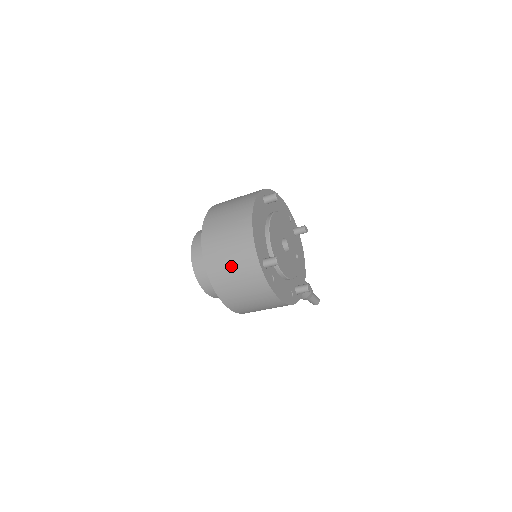
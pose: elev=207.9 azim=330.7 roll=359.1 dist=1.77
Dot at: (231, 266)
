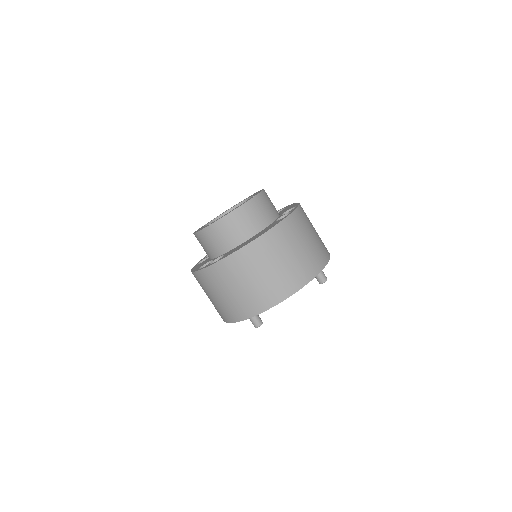
Dot at: (234, 289)
